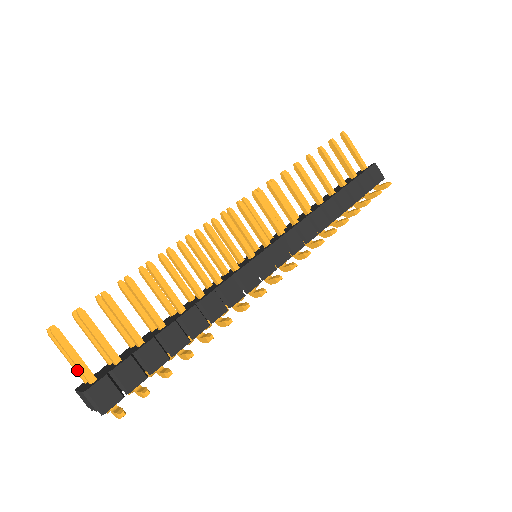
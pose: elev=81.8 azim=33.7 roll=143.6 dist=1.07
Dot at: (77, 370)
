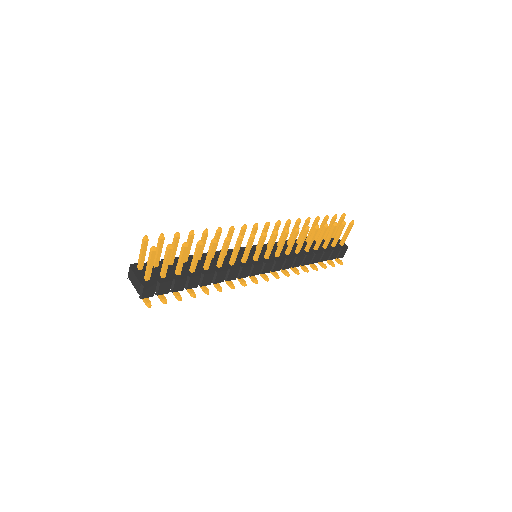
Dot at: (141, 262)
